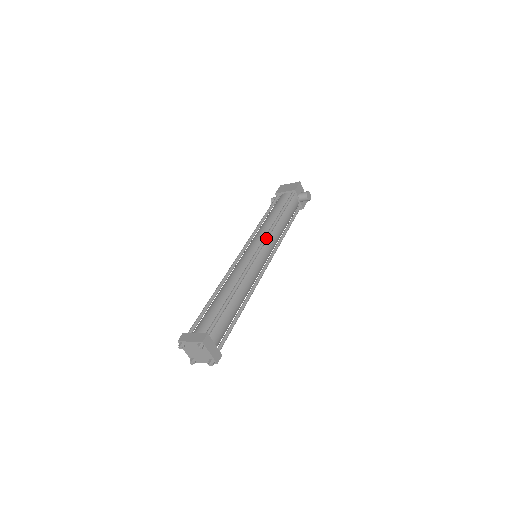
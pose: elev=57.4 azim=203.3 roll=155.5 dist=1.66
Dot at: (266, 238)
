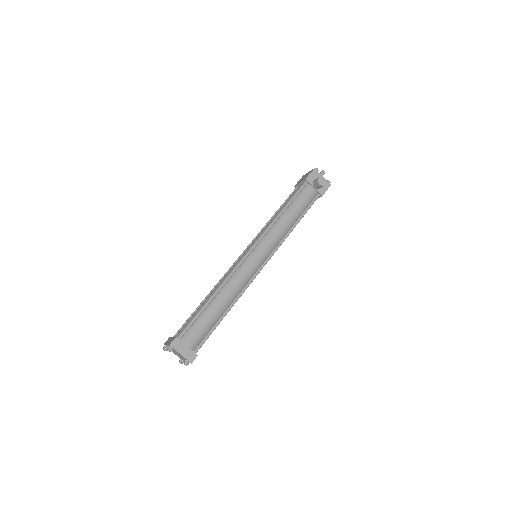
Dot at: (260, 237)
